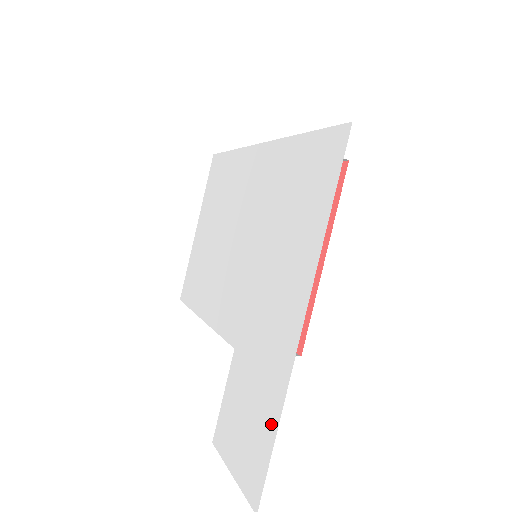
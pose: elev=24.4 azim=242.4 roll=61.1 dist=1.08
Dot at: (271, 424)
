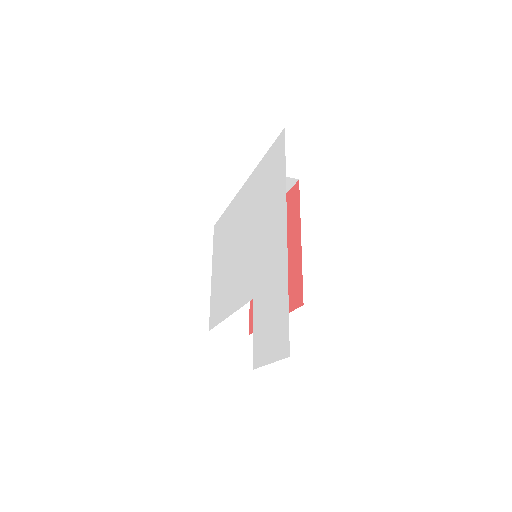
Dot at: (284, 299)
